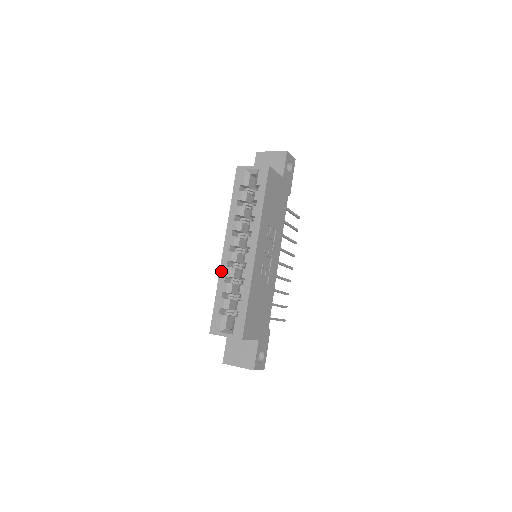
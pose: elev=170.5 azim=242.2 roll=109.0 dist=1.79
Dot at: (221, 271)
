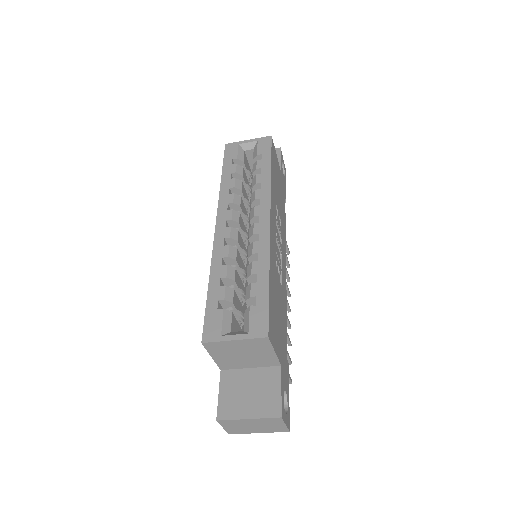
Dot at: (215, 252)
